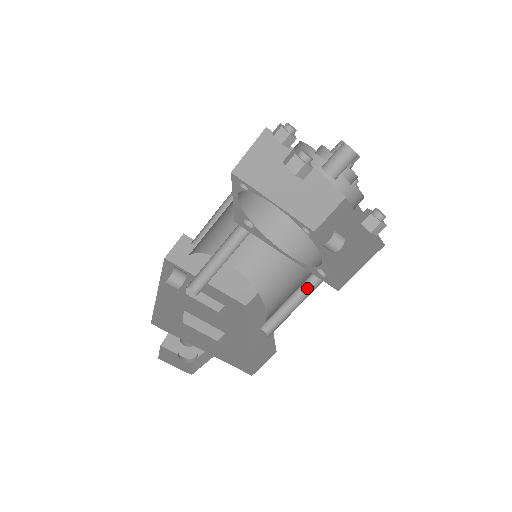
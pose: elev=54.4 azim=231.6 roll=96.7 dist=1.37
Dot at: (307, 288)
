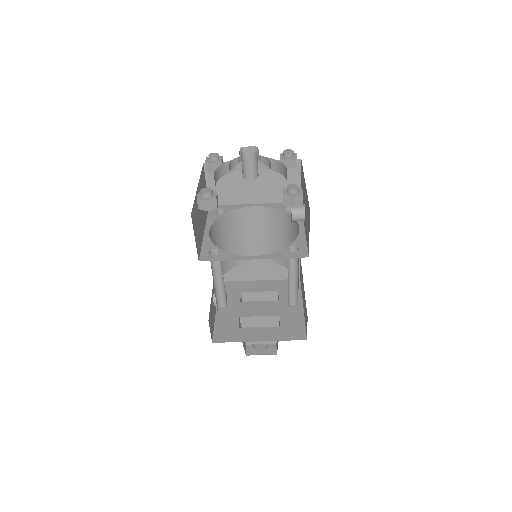
Dot at: (295, 263)
